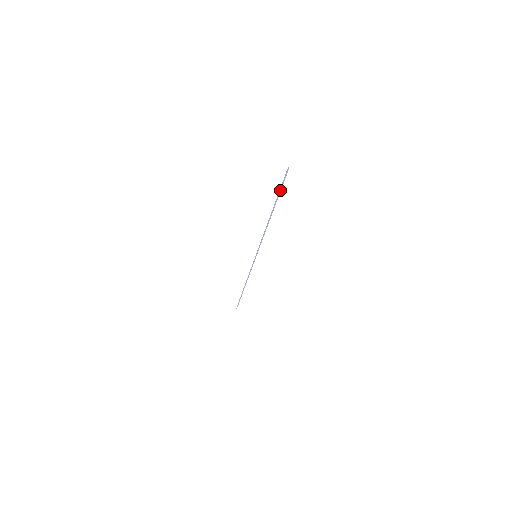
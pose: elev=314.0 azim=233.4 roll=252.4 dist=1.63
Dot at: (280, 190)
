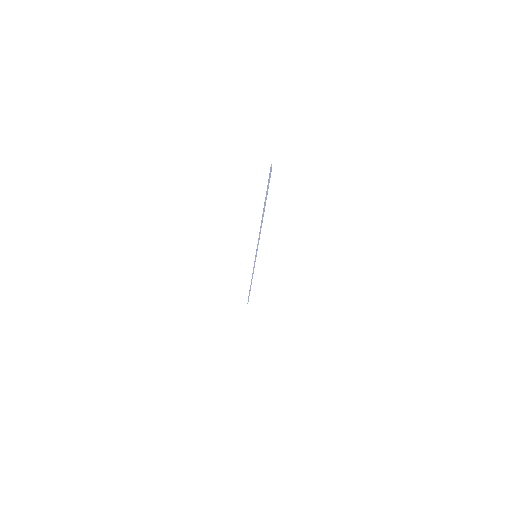
Dot at: (267, 190)
